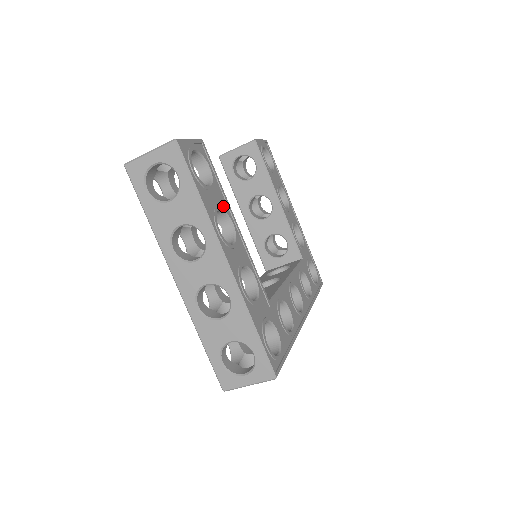
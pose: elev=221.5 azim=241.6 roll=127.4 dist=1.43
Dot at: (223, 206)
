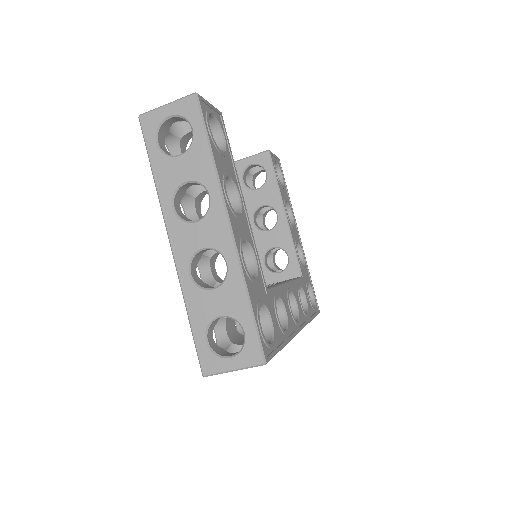
Dot at: (233, 177)
